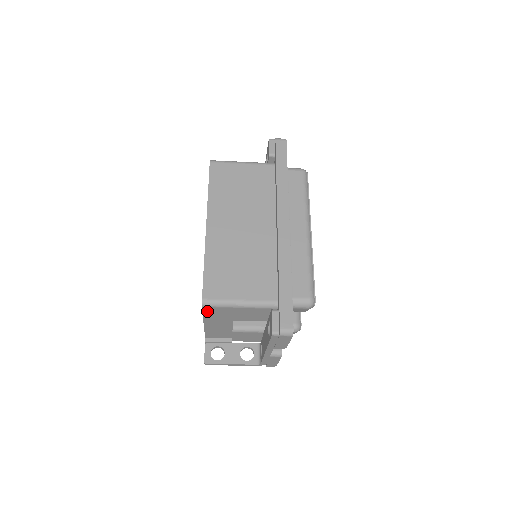
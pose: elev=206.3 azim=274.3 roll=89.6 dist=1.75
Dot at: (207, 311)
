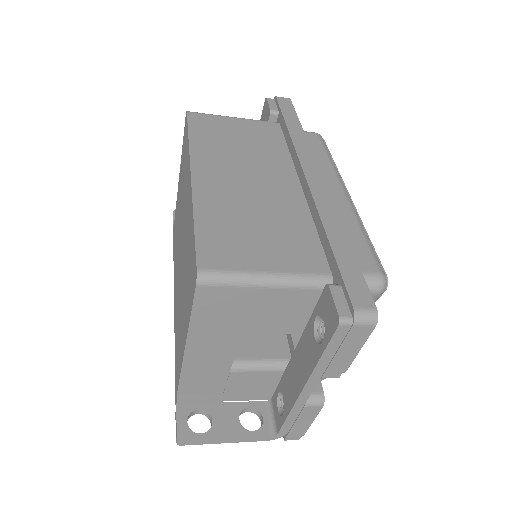
Dot at: (202, 302)
